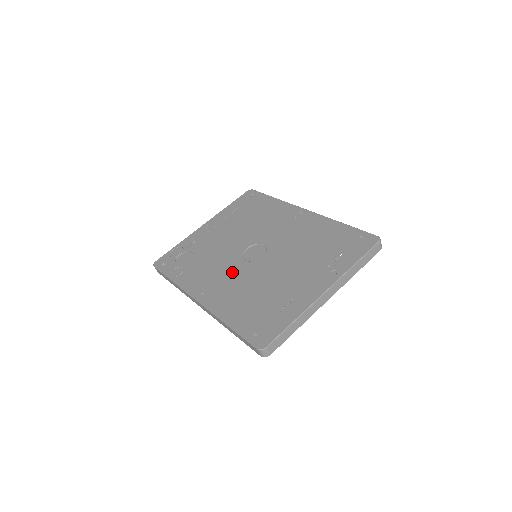
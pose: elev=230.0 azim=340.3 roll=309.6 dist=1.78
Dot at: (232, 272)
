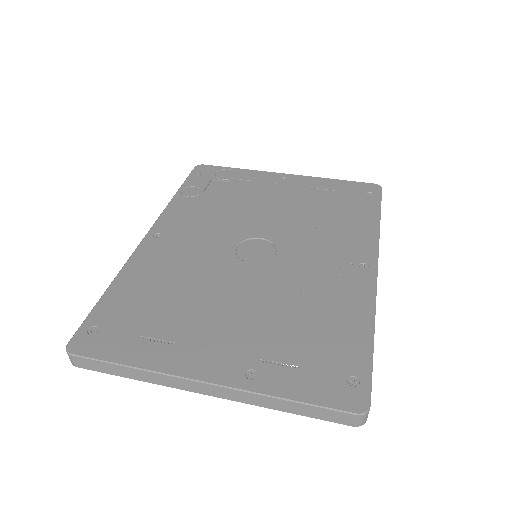
Dot at: (208, 244)
